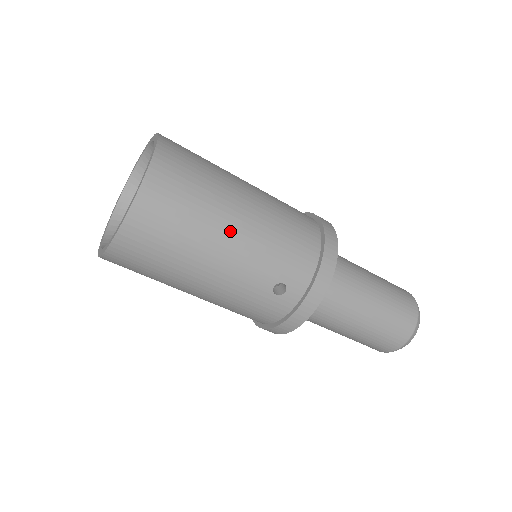
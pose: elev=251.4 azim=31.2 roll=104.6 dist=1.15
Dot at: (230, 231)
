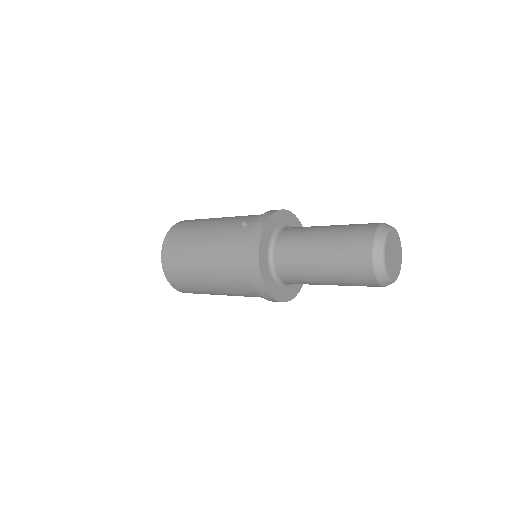
Dot at: occluded
